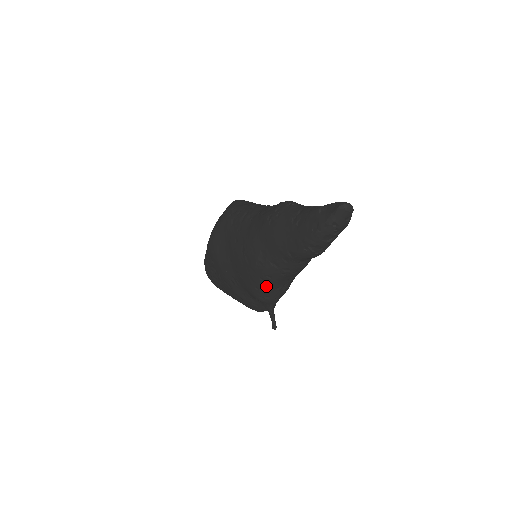
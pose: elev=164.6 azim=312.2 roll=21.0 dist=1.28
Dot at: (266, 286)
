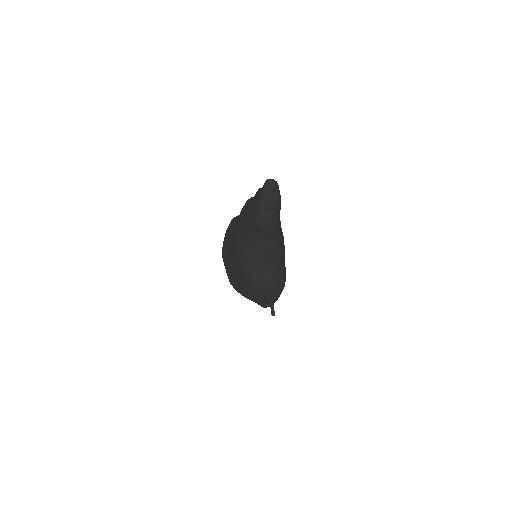
Dot at: (253, 272)
